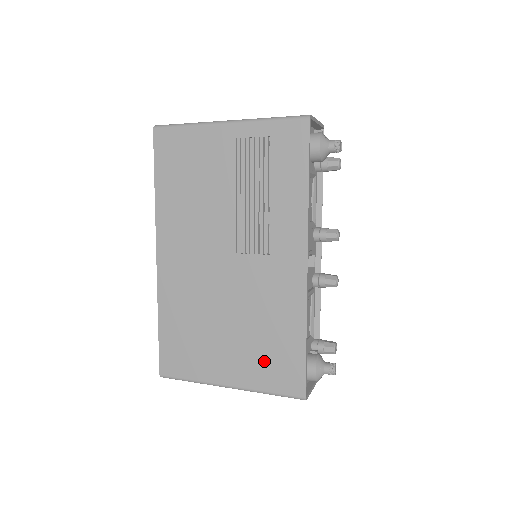
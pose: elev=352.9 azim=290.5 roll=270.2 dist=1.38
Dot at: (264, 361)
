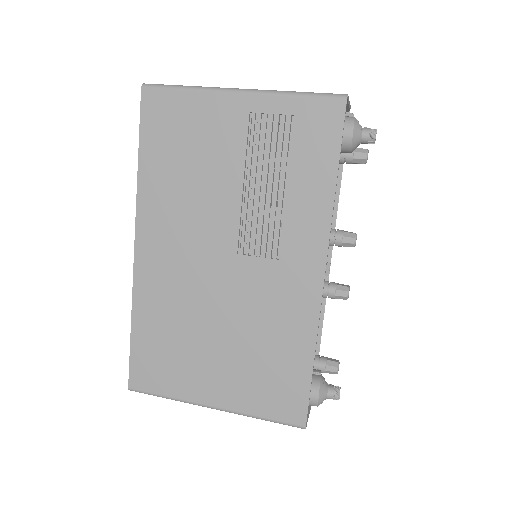
Dot at: (260, 382)
